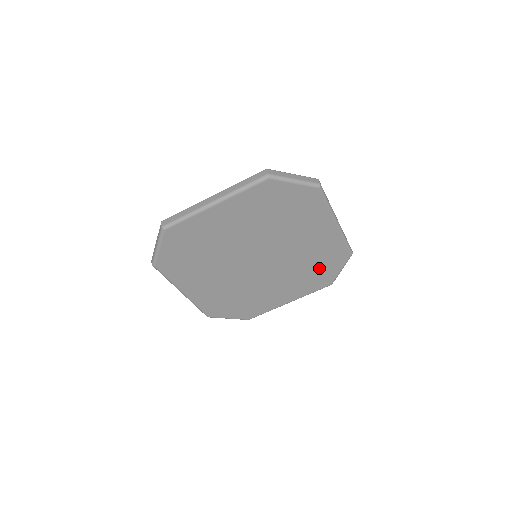
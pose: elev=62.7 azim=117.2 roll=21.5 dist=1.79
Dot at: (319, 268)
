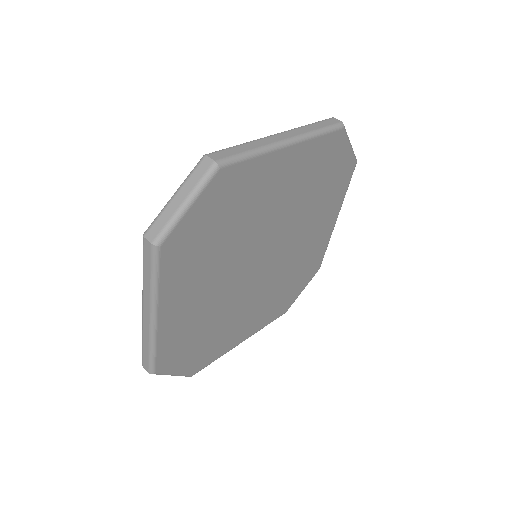
Dot at: (326, 178)
